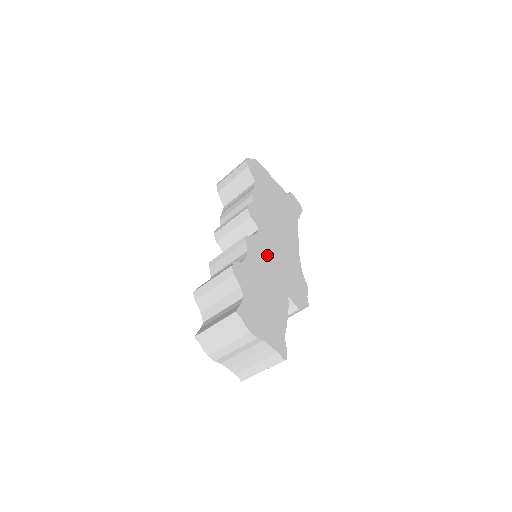
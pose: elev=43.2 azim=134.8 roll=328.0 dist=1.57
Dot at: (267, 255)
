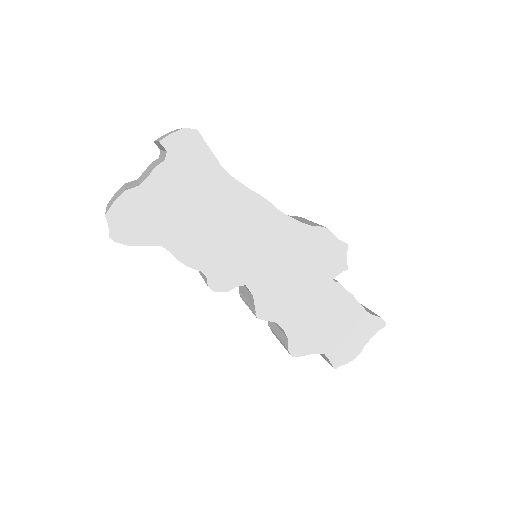
Dot at: (281, 289)
